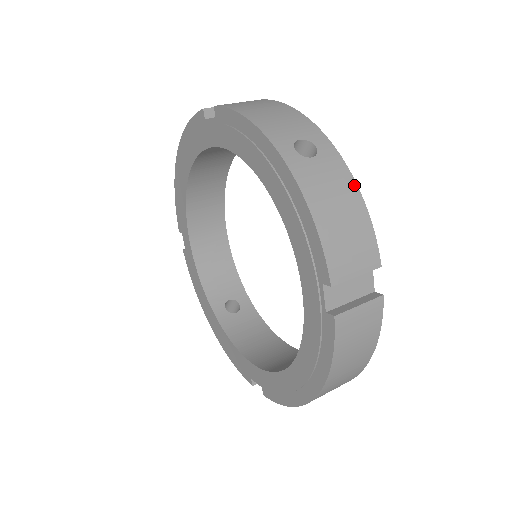
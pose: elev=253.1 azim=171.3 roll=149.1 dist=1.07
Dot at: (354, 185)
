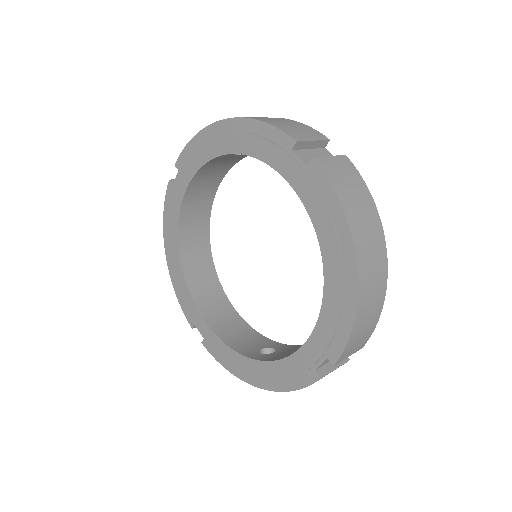
Dot at: (281, 118)
